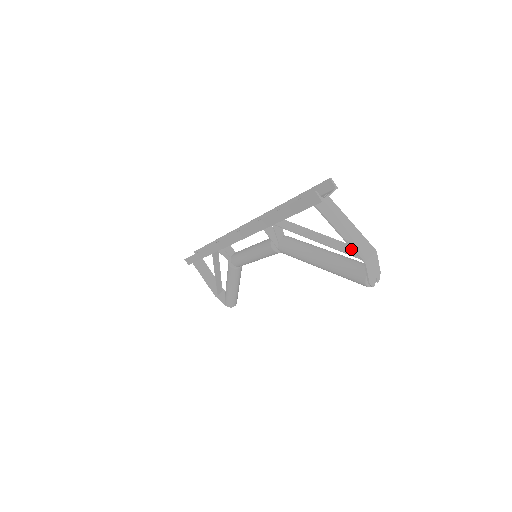
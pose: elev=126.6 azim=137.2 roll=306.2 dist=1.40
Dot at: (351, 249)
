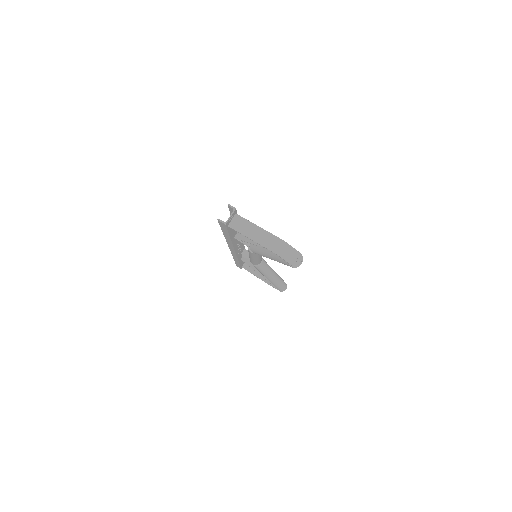
Dot at: occluded
